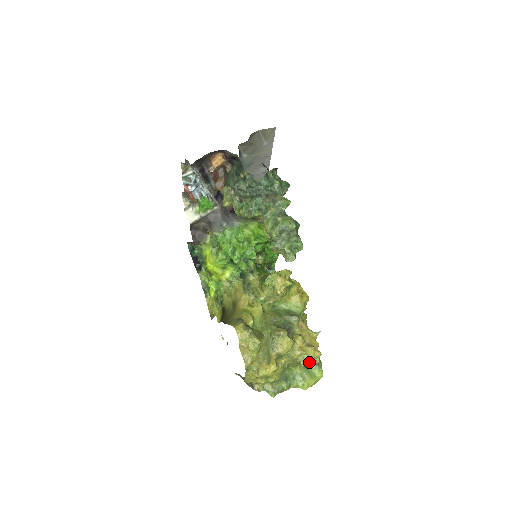
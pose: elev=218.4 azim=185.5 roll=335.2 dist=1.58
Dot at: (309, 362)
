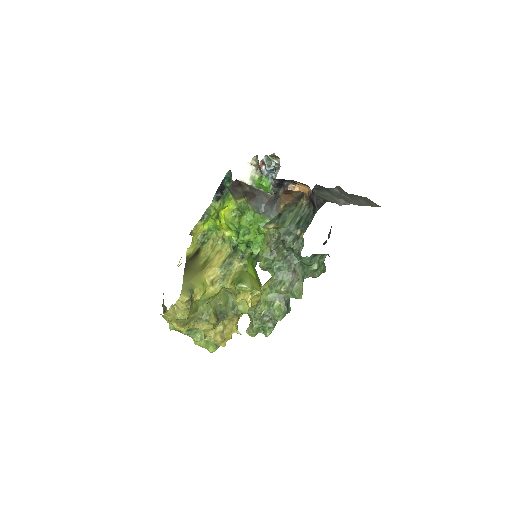
Dot at: occluded
